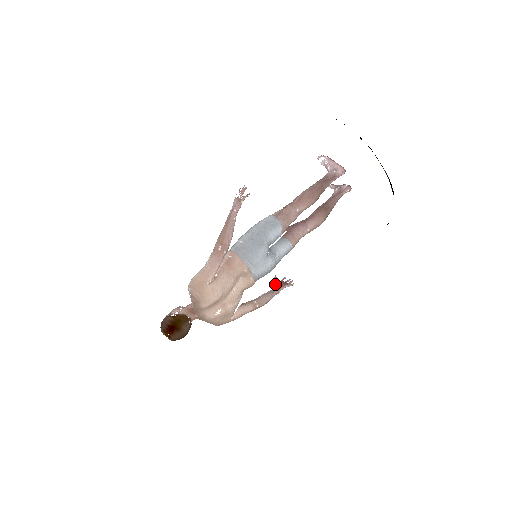
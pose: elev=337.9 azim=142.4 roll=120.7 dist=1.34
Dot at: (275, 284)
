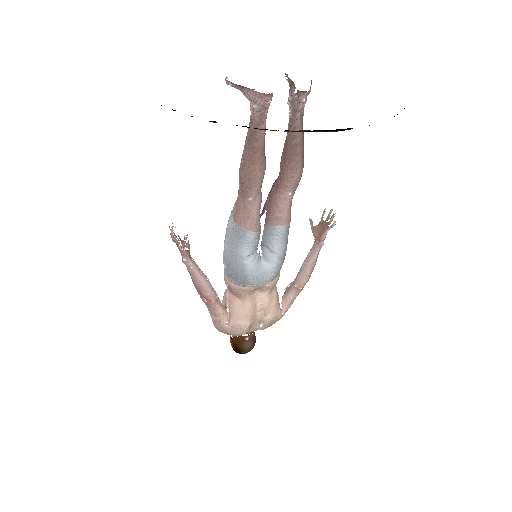
Dot at: (313, 235)
